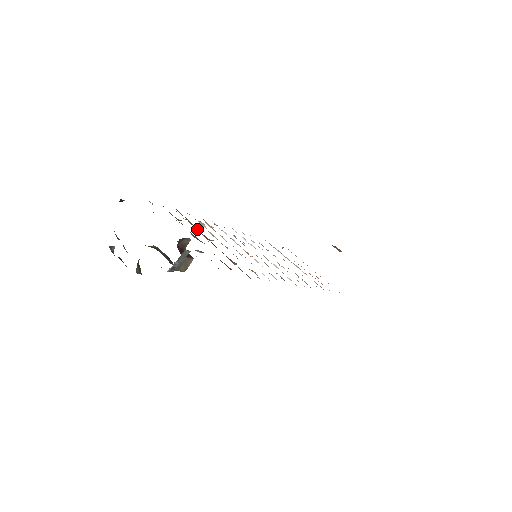
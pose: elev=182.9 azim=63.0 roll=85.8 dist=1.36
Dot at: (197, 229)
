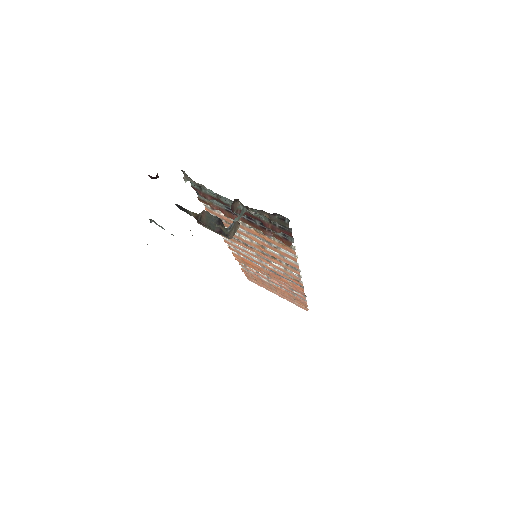
Dot at: (223, 211)
